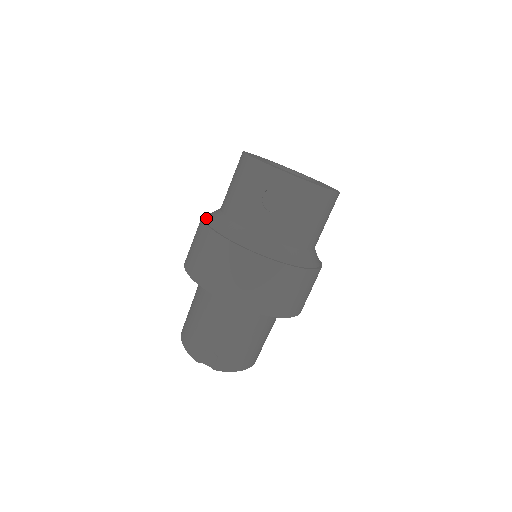
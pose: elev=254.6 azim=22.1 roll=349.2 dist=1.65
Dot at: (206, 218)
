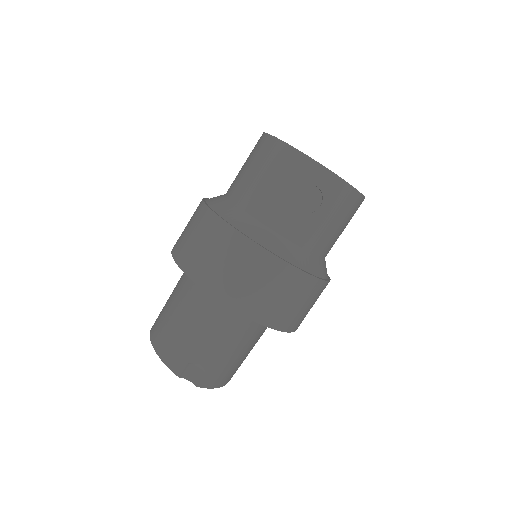
Dot at: (212, 206)
